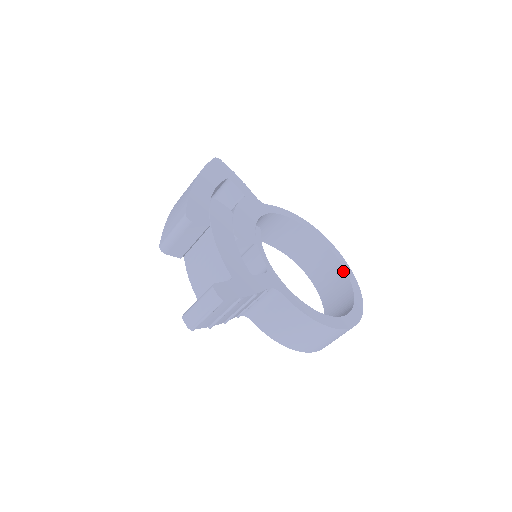
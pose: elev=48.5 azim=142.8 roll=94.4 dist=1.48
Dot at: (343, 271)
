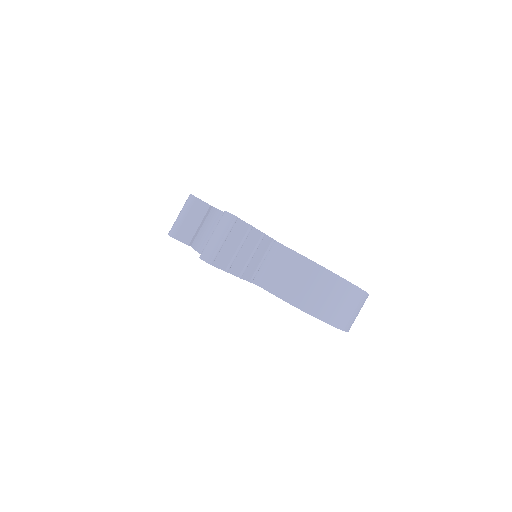
Dot at: occluded
